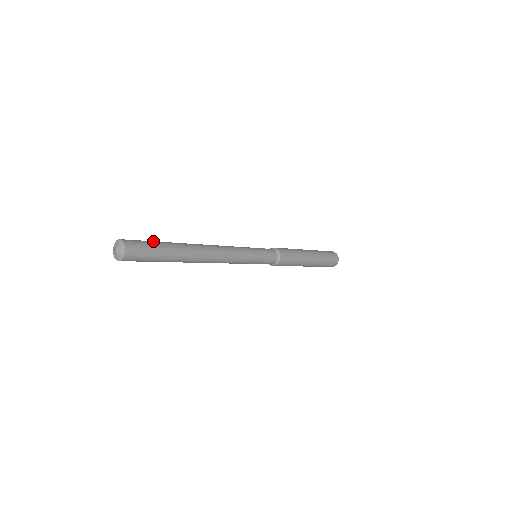
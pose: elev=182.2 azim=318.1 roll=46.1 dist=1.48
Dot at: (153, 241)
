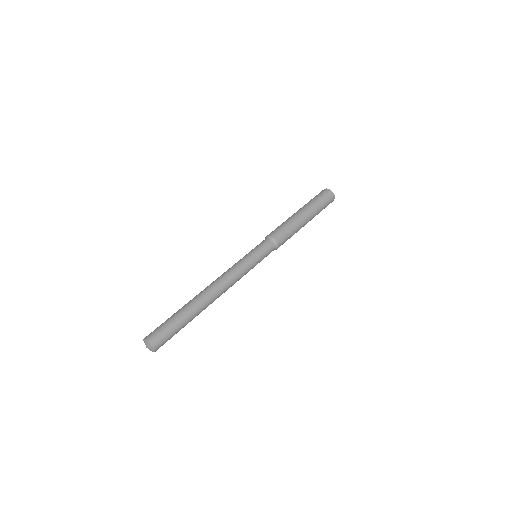
Dot at: (177, 329)
